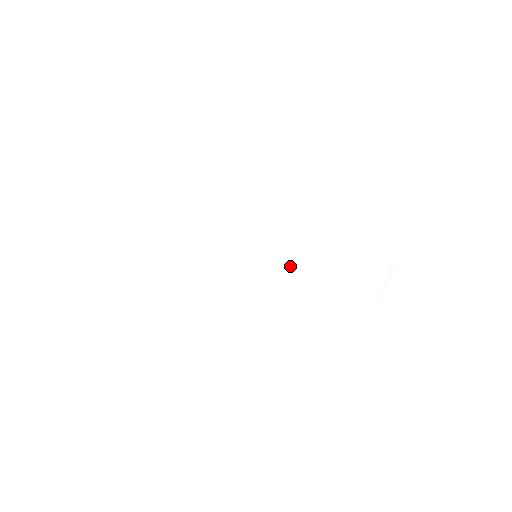
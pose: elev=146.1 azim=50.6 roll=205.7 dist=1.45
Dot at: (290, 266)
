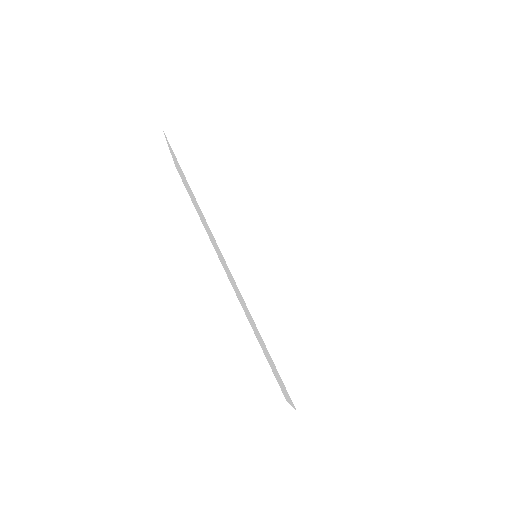
Dot at: (252, 323)
